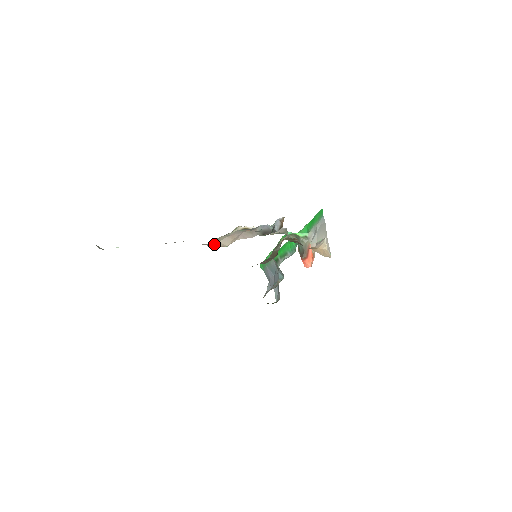
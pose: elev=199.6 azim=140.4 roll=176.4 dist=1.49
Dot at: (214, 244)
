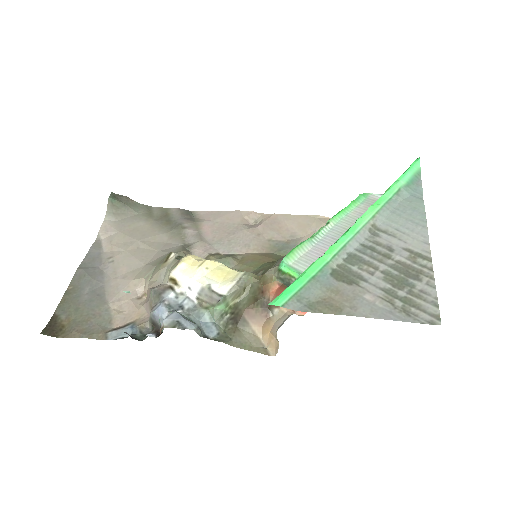
Dot at: (145, 283)
